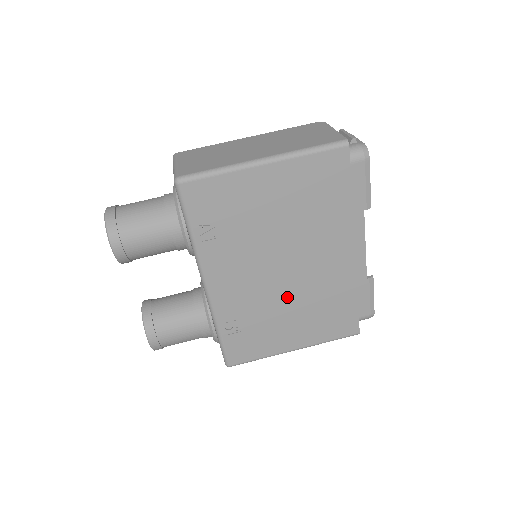
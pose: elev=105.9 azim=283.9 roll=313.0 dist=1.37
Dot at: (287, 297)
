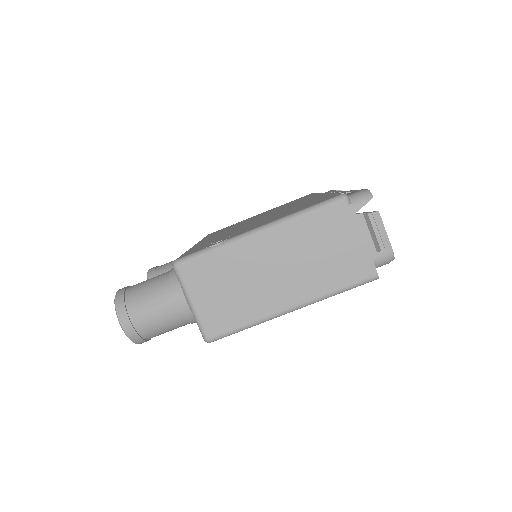
Dot at: occluded
